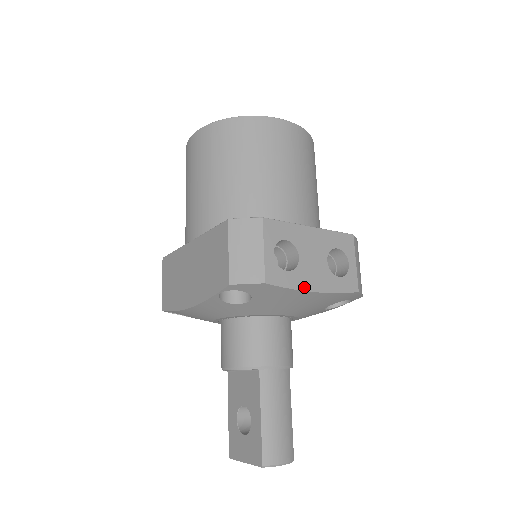
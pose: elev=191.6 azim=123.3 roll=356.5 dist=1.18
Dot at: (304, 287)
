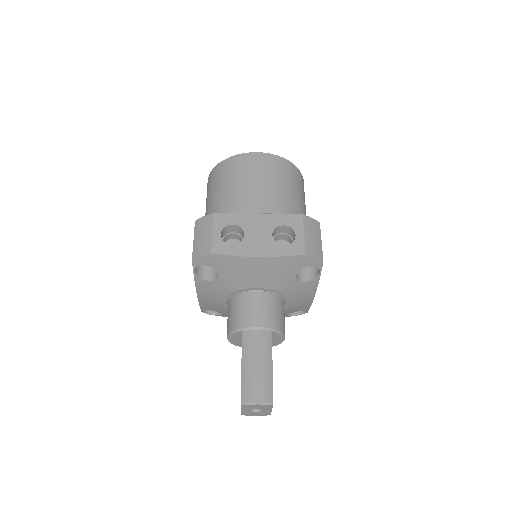
Dot at: (247, 254)
